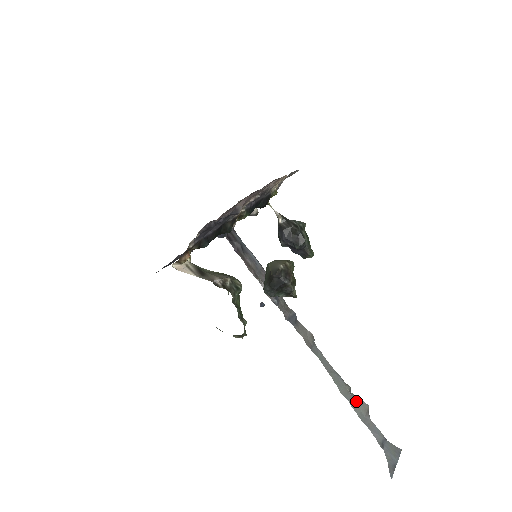
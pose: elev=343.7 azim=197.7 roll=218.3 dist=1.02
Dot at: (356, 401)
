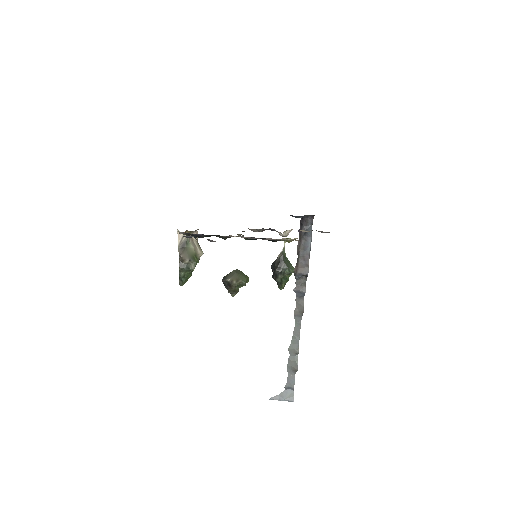
Dot at: (294, 360)
